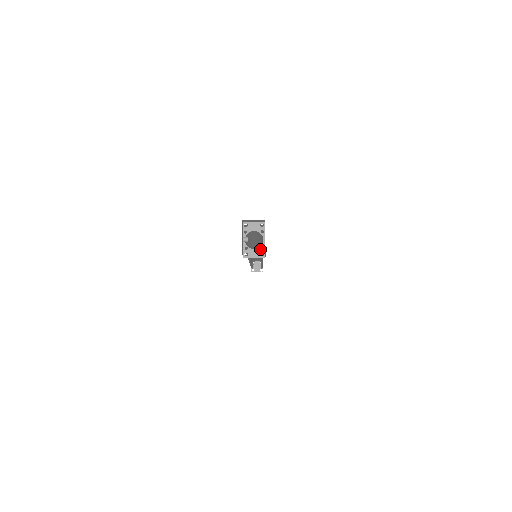
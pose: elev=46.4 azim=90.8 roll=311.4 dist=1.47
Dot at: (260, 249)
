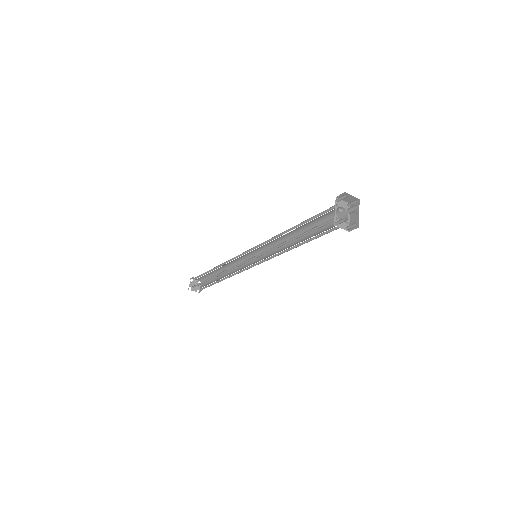
Dot at: (346, 223)
